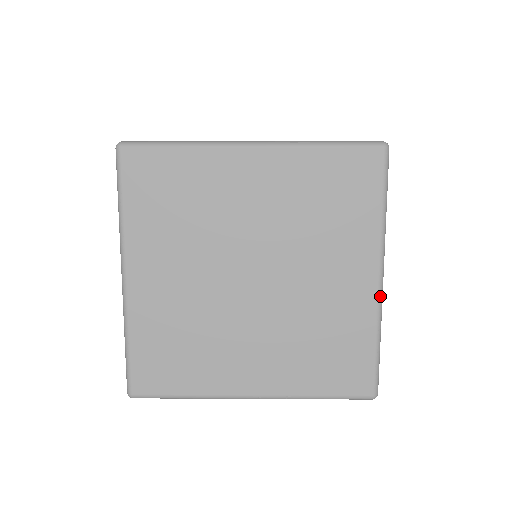
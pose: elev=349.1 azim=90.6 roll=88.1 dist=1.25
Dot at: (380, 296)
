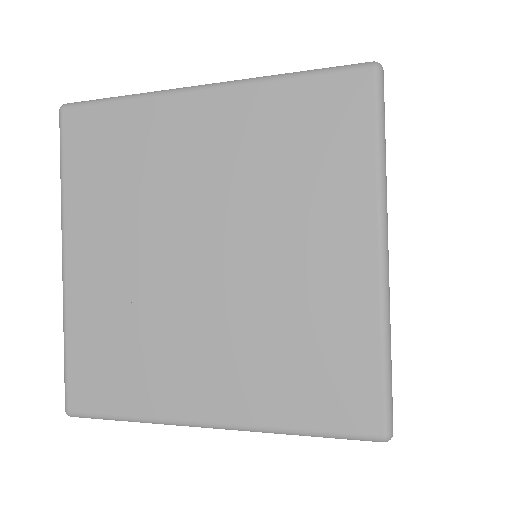
Dot at: (383, 279)
